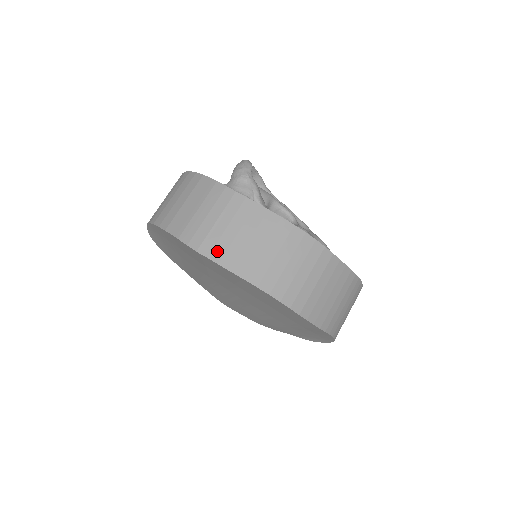
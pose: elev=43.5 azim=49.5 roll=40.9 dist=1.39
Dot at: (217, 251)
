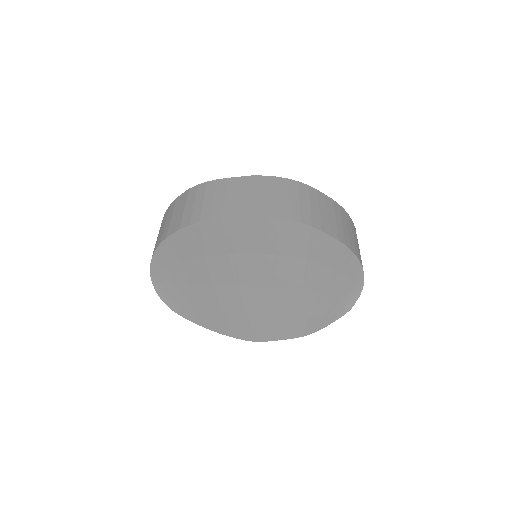
Dot at: (216, 213)
